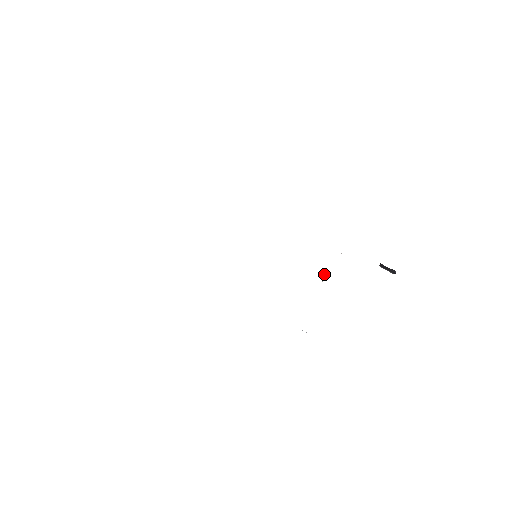
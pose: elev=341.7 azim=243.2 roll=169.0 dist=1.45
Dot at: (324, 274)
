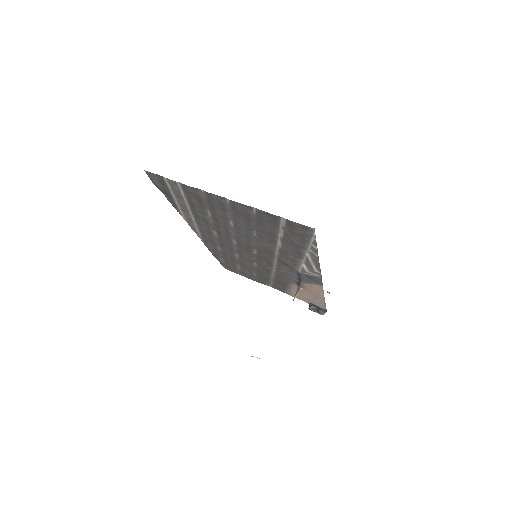
Dot at: occluded
